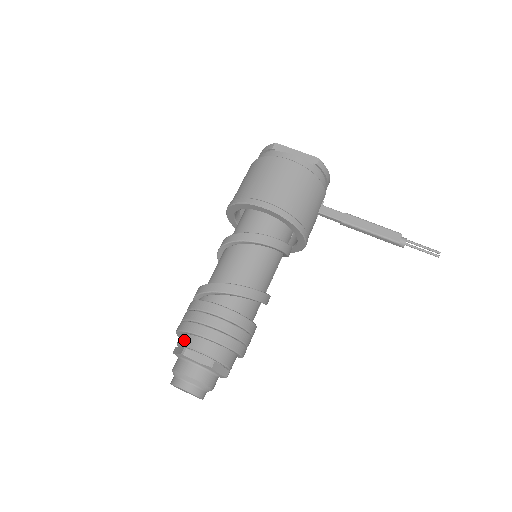
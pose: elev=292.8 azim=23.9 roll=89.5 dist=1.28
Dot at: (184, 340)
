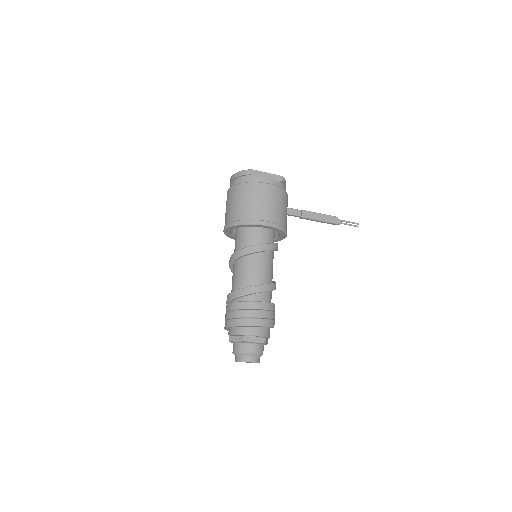
Dot at: (241, 331)
